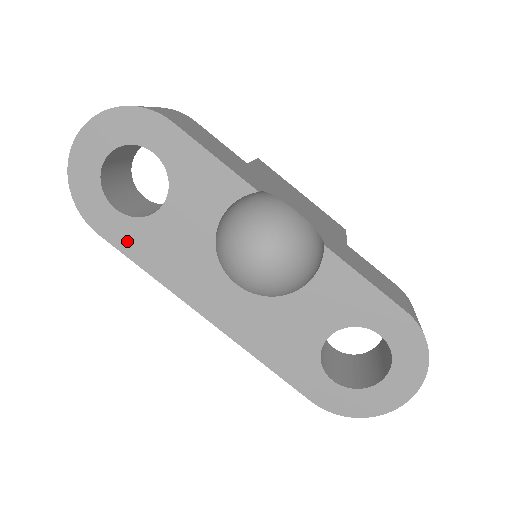
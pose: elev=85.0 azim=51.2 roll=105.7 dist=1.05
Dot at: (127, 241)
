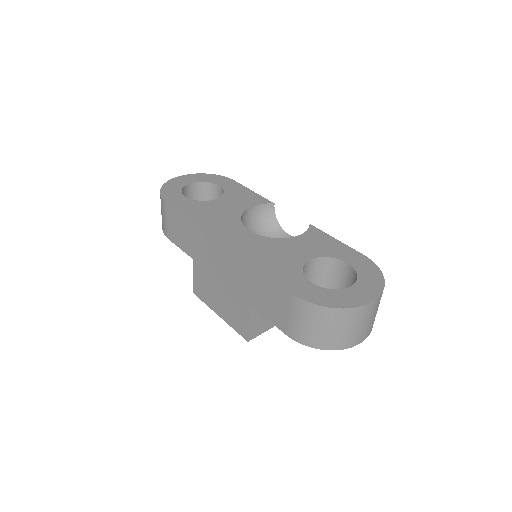
Dot at: (184, 206)
